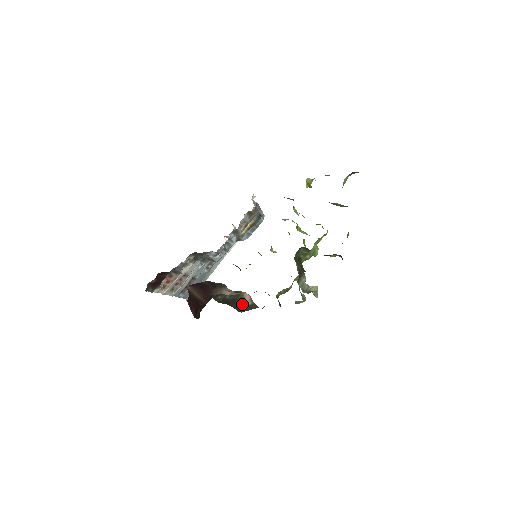
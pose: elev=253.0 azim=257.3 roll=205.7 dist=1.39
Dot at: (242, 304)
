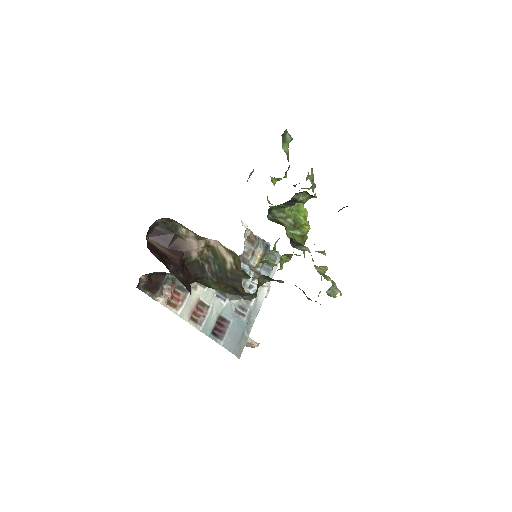
Dot at: (230, 270)
